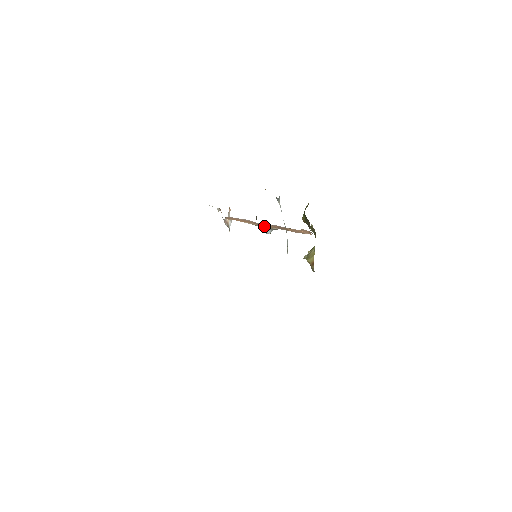
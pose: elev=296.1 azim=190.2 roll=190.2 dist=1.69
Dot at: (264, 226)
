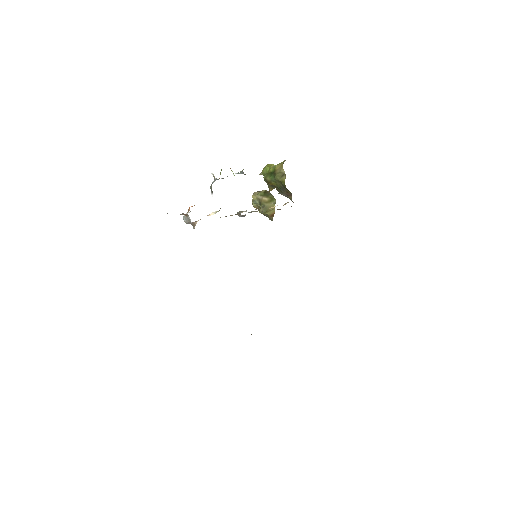
Dot at: occluded
